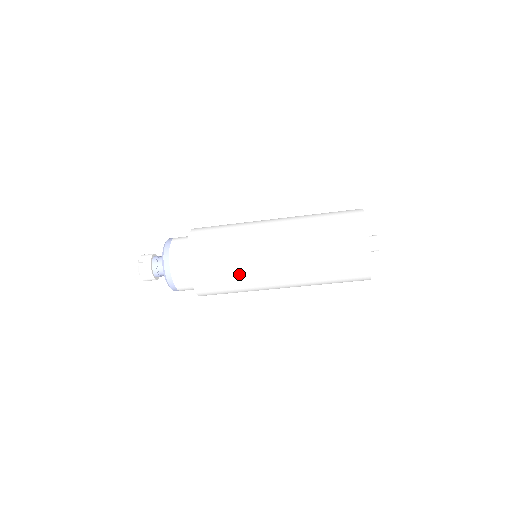
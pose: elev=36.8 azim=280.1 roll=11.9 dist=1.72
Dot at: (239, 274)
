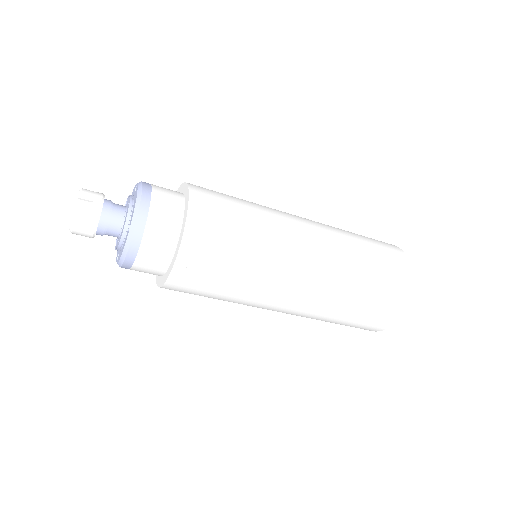
Dot at: (229, 301)
